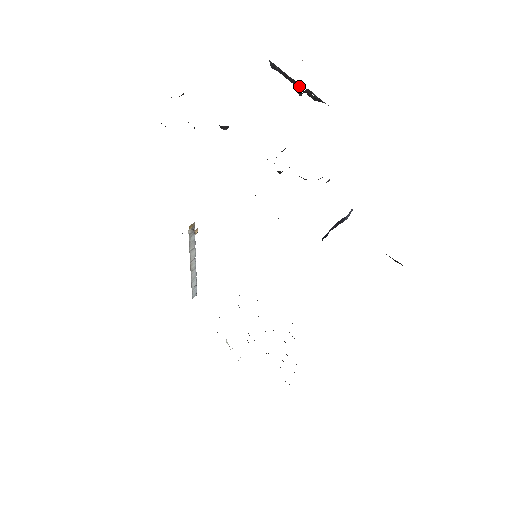
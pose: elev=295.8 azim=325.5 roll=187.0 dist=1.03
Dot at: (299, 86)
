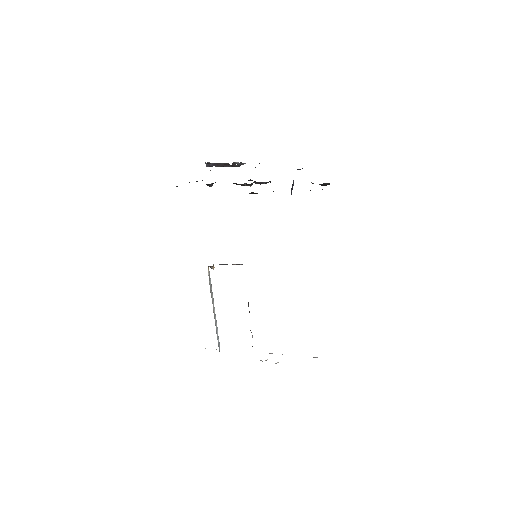
Dot at: (227, 165)
